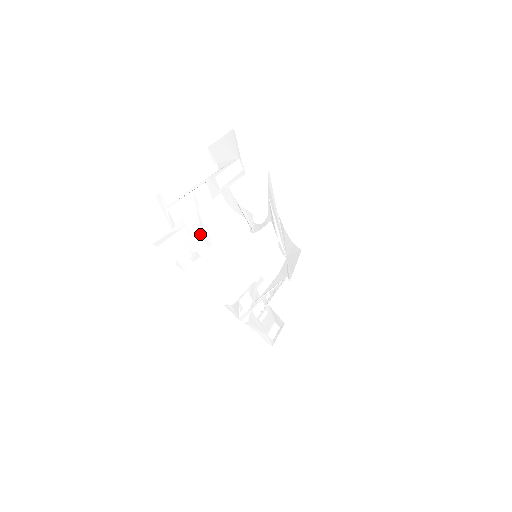
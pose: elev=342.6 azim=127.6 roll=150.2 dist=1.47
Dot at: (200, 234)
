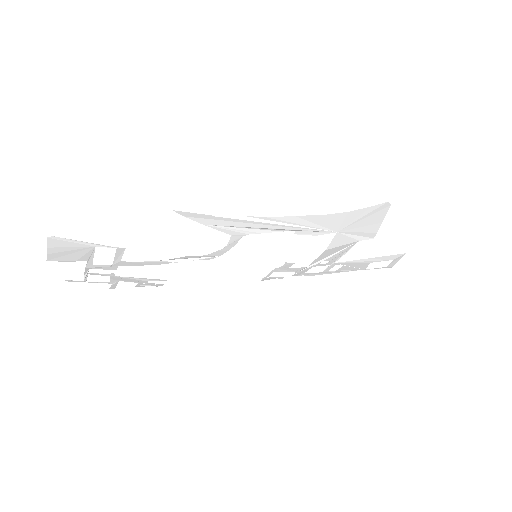
Dot at: (141, 280)
